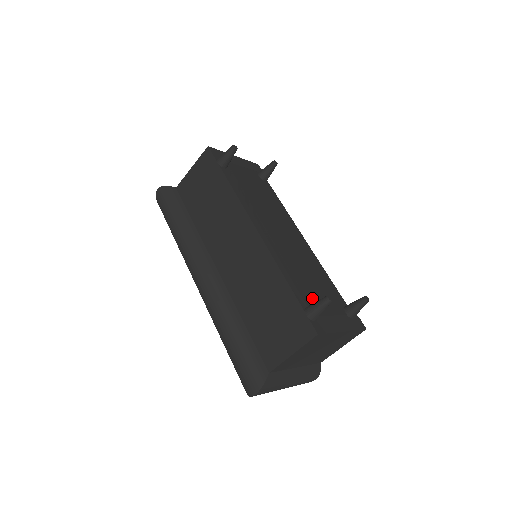
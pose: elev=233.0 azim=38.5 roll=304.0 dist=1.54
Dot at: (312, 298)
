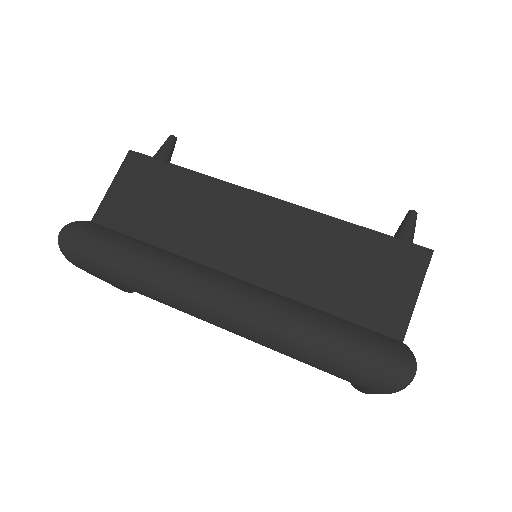
Dot at: occluded
